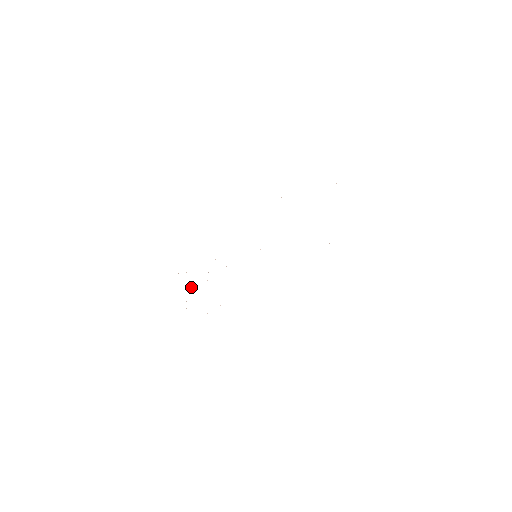
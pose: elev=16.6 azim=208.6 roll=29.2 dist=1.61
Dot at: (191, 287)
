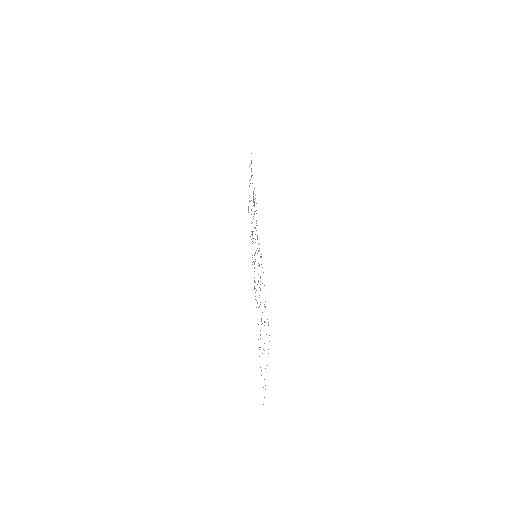
Dot at: occluded
